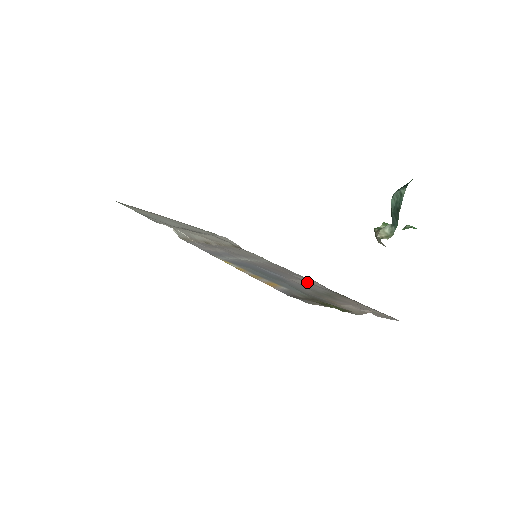
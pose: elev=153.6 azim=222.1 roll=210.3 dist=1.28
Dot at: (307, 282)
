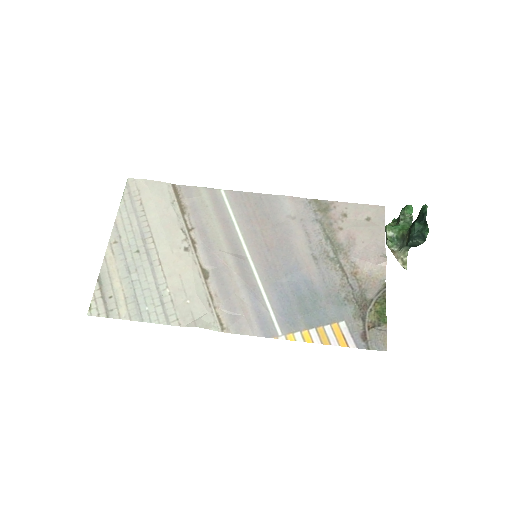
Dot at: (298, 228)
